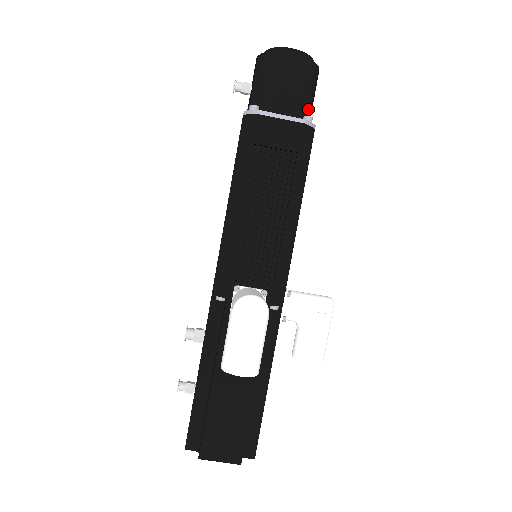
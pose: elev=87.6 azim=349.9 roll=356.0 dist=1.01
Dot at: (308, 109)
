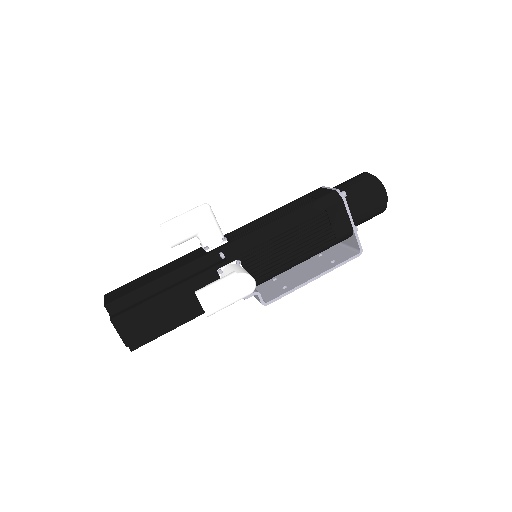
Dot at: (352, 196)
